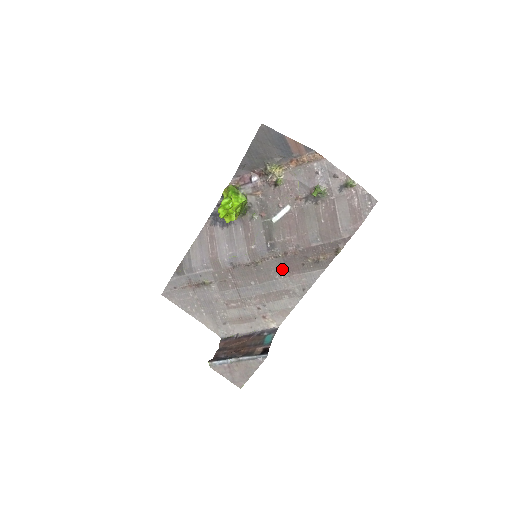
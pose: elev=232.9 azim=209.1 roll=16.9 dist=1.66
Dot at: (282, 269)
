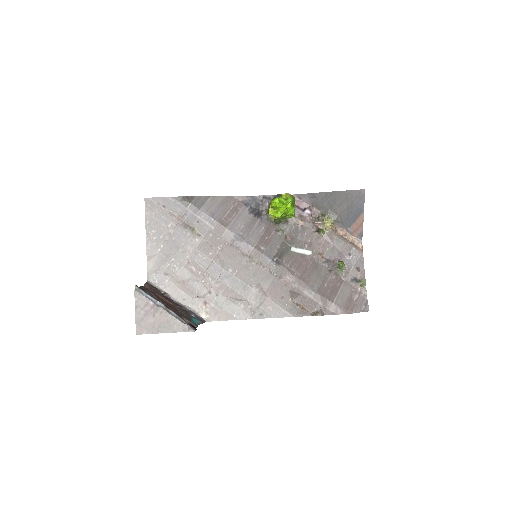
Dot at: (264, 284)
